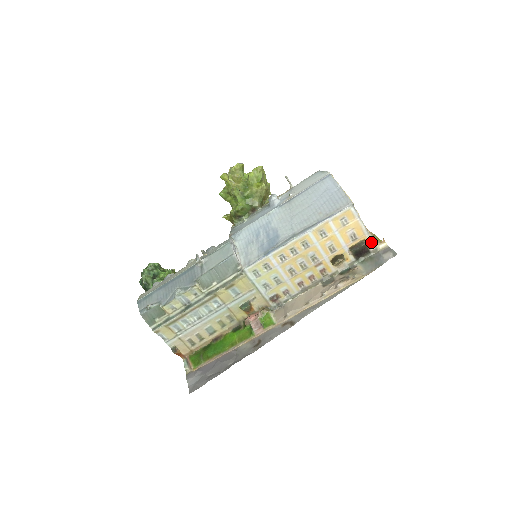
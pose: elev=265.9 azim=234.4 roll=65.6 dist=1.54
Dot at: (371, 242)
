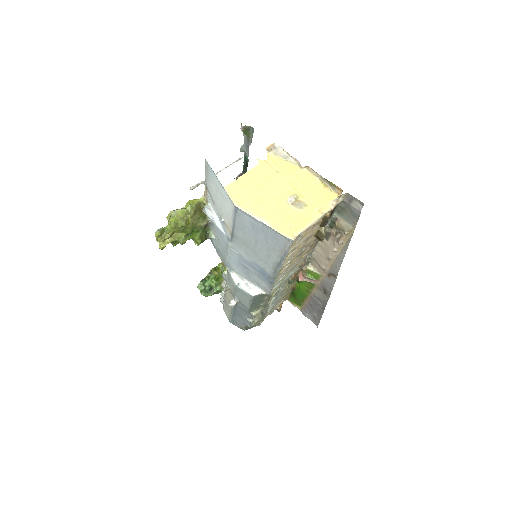
Dot at: (331, 210)
